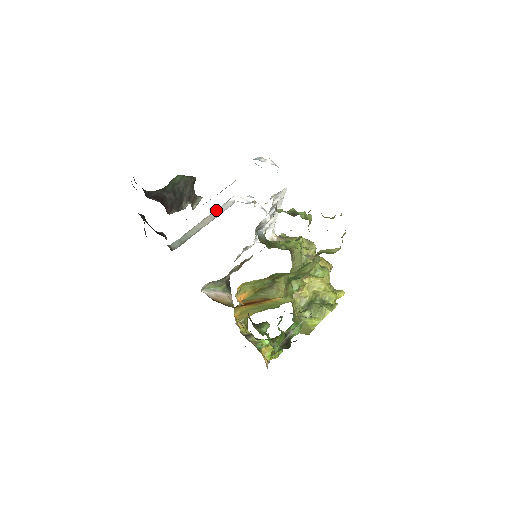
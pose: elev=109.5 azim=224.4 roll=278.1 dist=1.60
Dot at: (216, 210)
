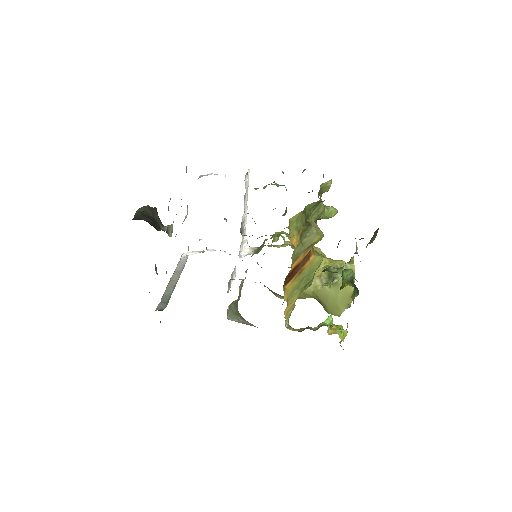
Dot at: (176, 268)
